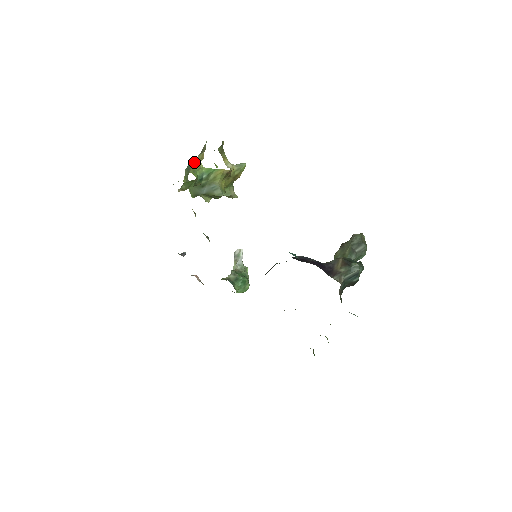
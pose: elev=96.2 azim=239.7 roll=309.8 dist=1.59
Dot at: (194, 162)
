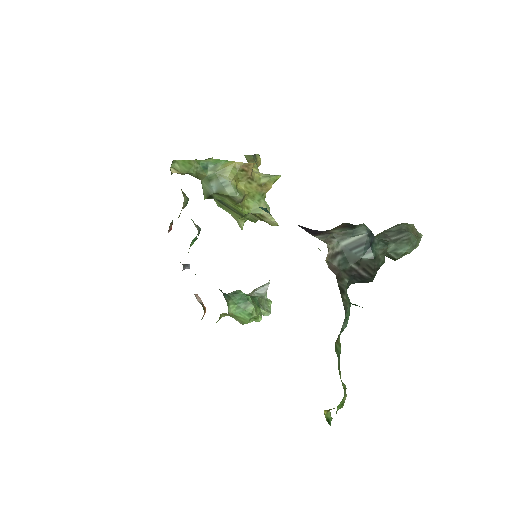
Dot at: occluded
